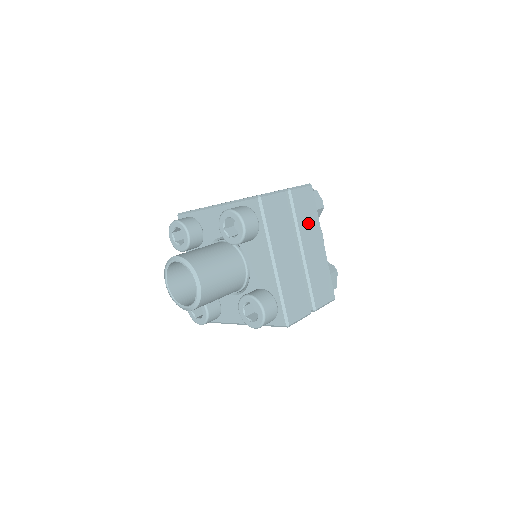
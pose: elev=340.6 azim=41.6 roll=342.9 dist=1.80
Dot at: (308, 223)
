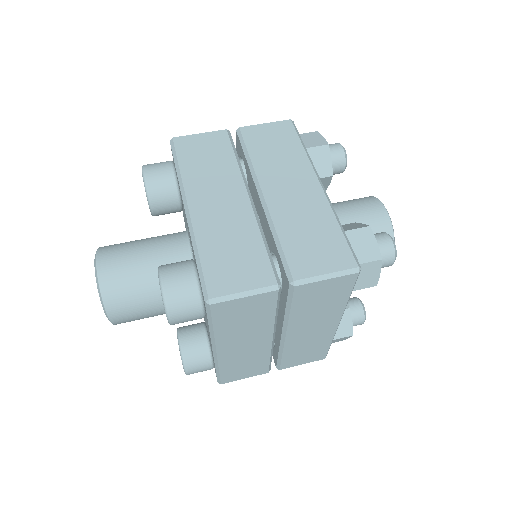
Dot at: (316, 311)
